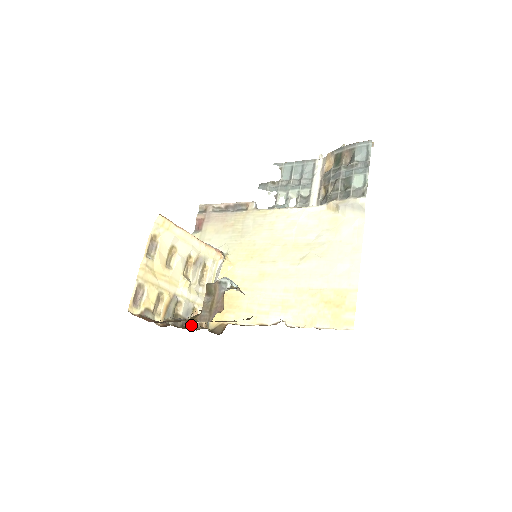
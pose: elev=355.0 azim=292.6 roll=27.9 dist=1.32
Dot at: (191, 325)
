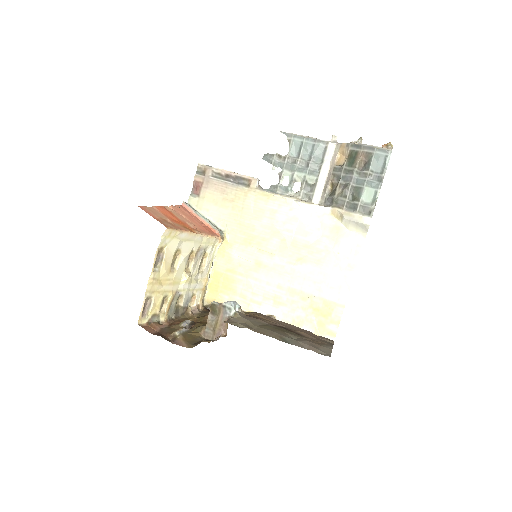
Dot at: (190, 312)
